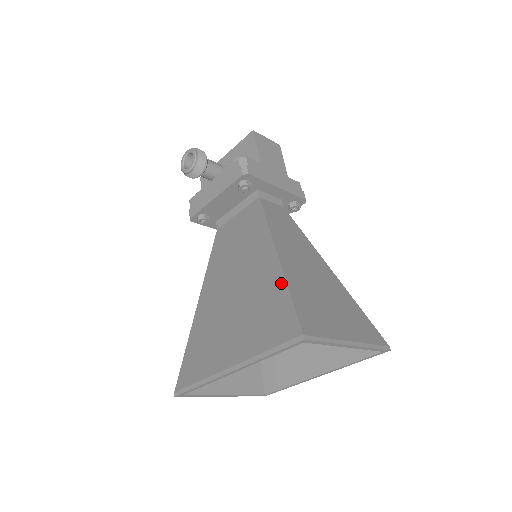
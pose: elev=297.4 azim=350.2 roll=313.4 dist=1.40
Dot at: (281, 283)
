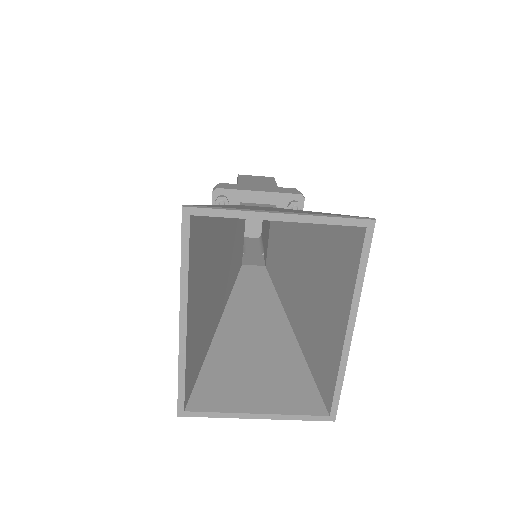
Dot at: occluded
